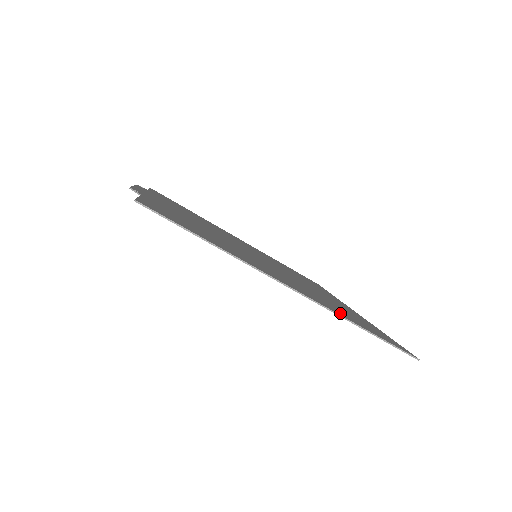
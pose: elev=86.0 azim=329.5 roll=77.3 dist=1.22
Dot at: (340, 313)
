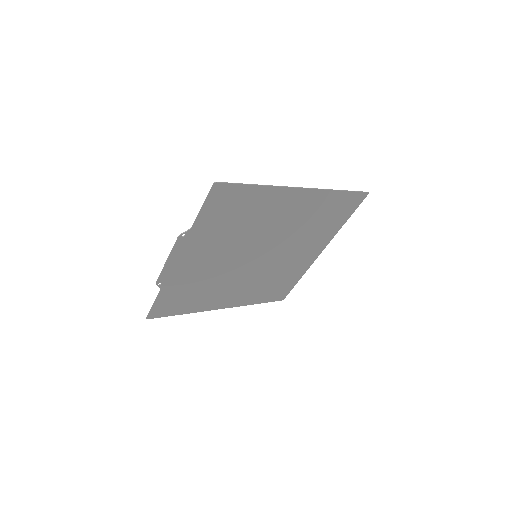
Dot at: (326, 197)
